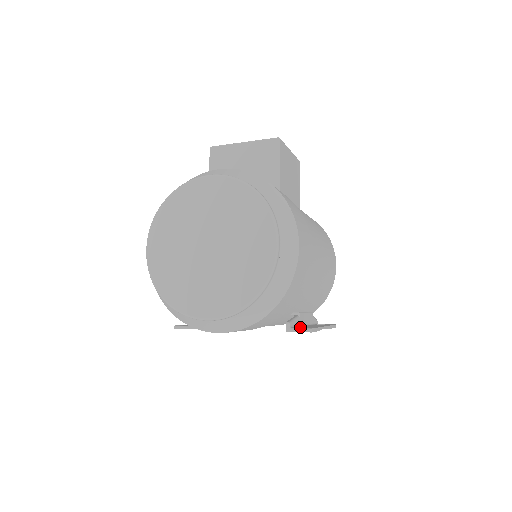
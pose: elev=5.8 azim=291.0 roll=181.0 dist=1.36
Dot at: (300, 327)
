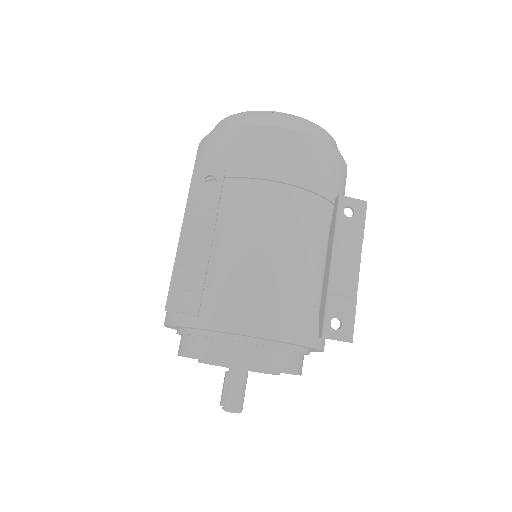
Dot at: (346, 218)
